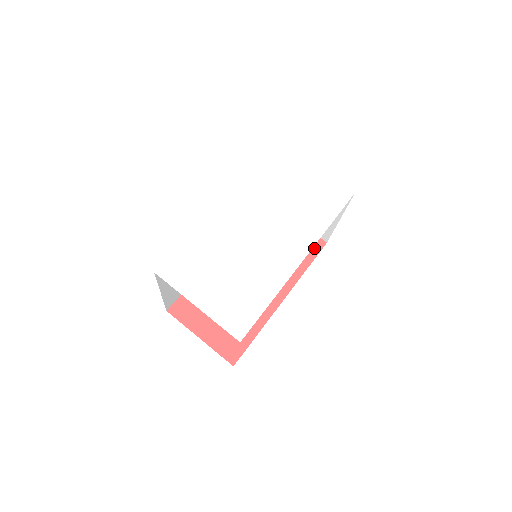
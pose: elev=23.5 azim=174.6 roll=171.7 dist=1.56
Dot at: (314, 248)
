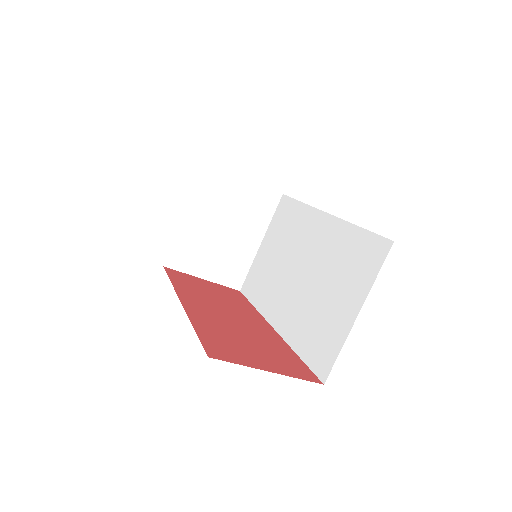
Dot at: (238, 294)
